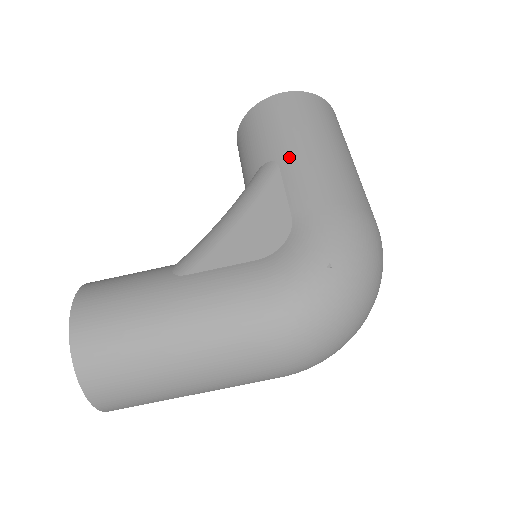
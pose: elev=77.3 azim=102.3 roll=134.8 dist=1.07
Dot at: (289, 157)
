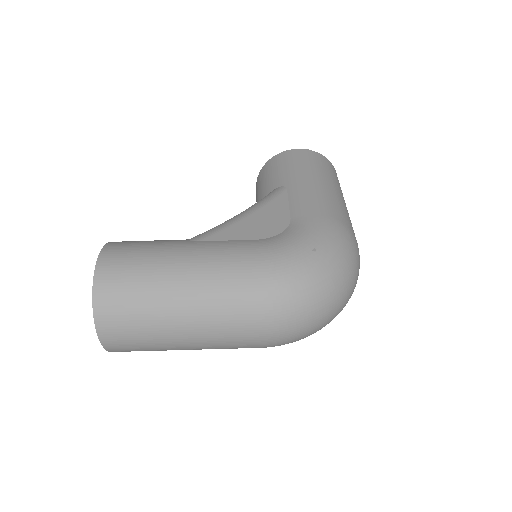
Dot at: (296, 184)
